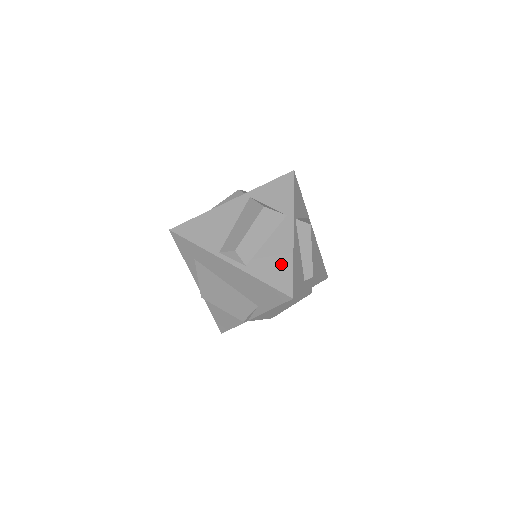
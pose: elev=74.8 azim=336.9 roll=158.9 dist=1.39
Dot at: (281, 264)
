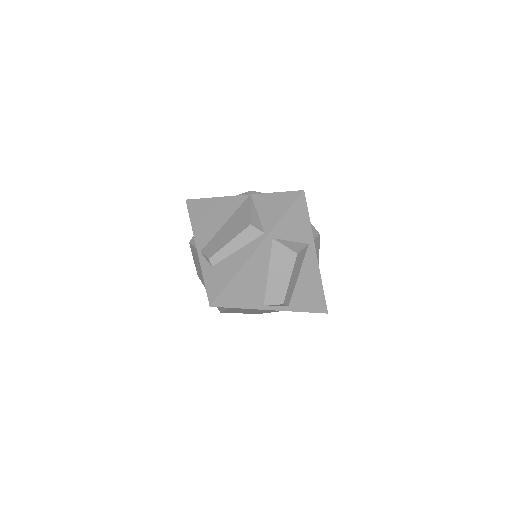
Dot at: (314, 291)
